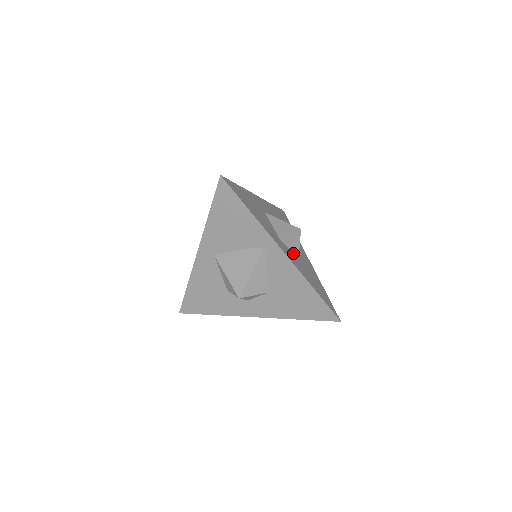
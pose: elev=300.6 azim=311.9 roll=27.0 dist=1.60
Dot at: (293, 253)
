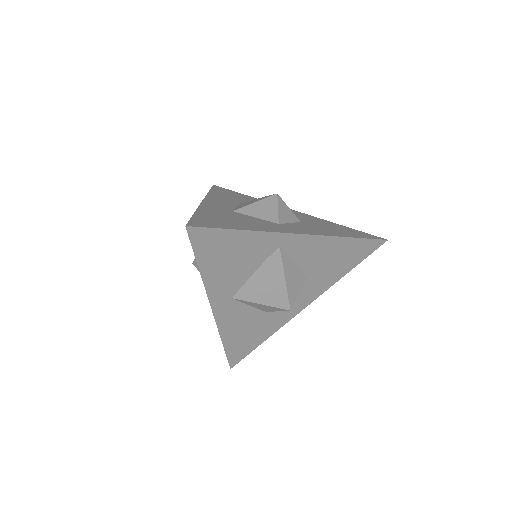
Dot at: (294, 223)
